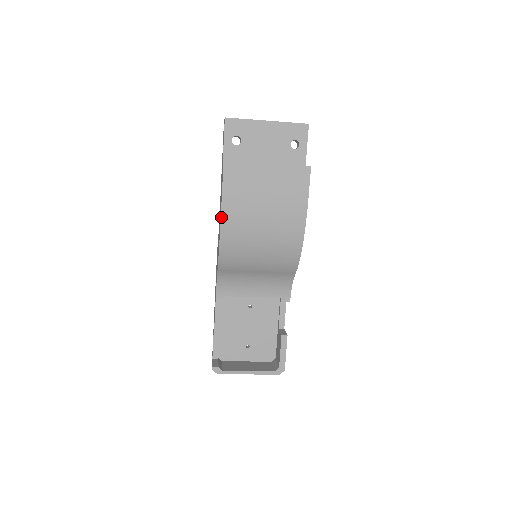
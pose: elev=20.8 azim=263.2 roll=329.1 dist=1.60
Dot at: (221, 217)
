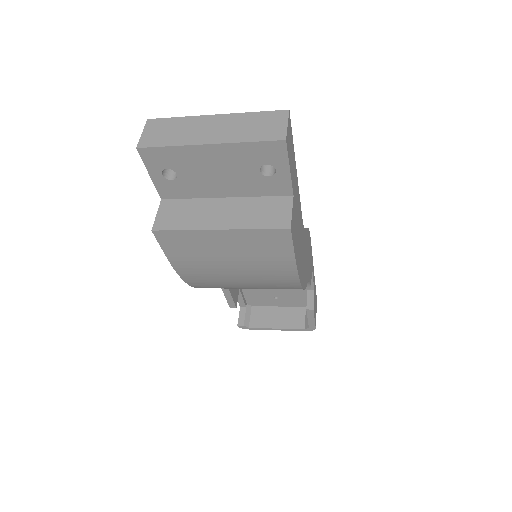
Dot at: (179, 275)
